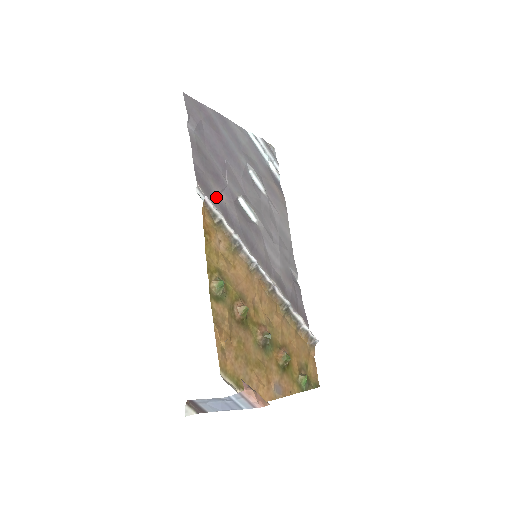
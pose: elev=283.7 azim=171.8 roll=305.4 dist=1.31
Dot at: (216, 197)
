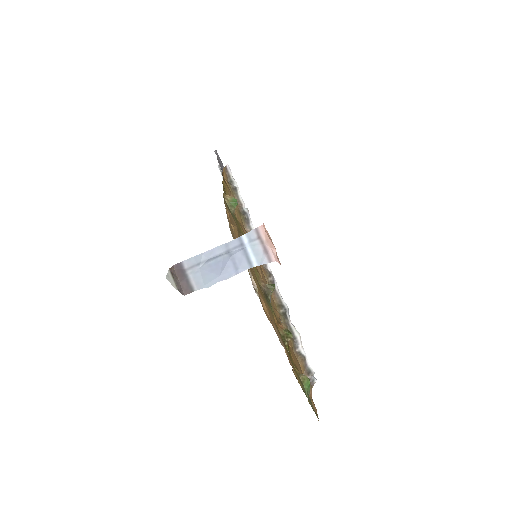
Dot at: occluded
